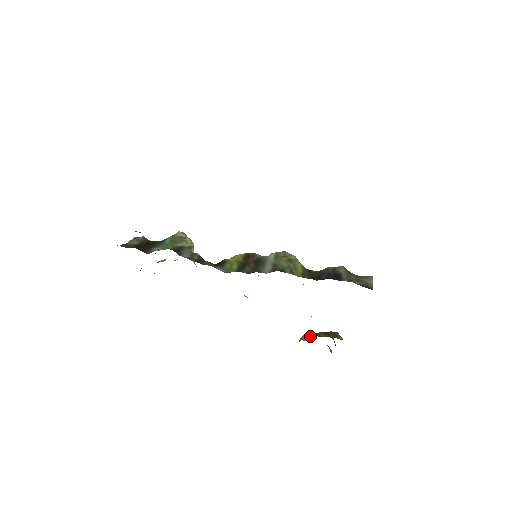
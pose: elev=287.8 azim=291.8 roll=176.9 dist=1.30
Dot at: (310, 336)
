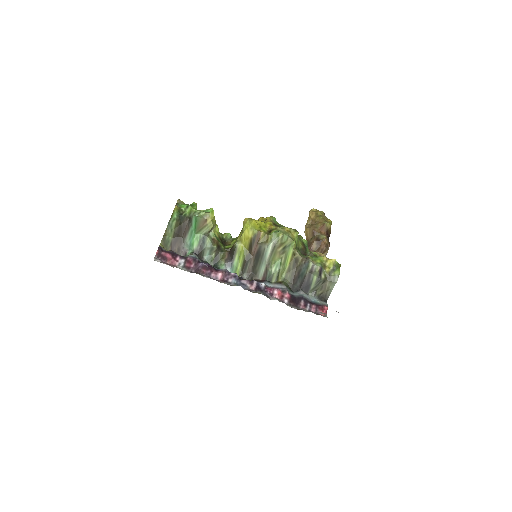
Dot at: (310, 235)
